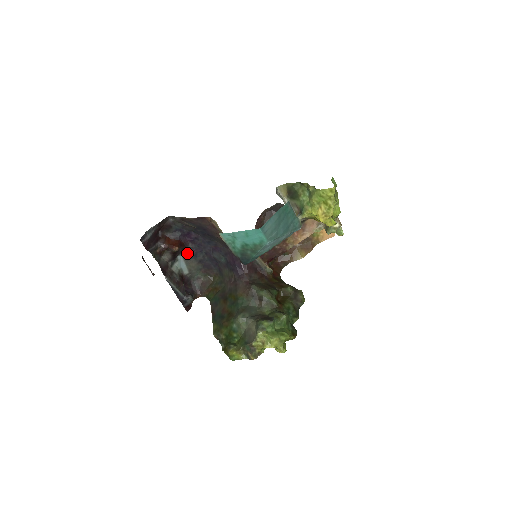
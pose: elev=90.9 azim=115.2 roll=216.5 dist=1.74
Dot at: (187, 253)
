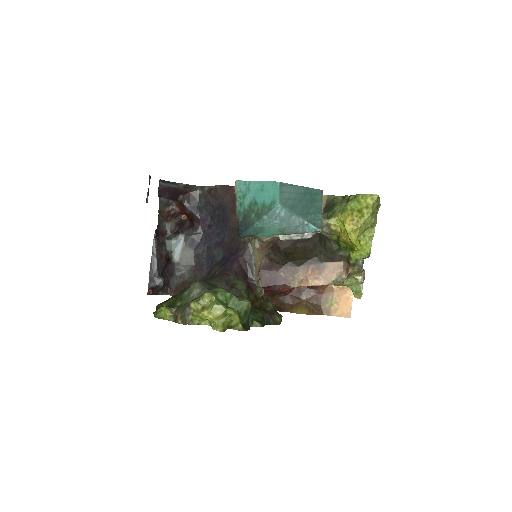
Dot at: (191, 238)
